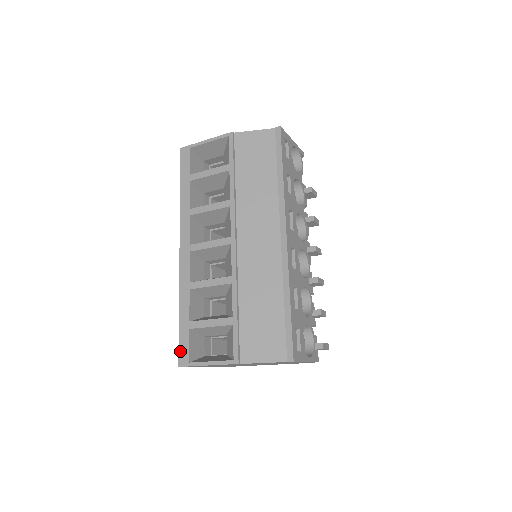
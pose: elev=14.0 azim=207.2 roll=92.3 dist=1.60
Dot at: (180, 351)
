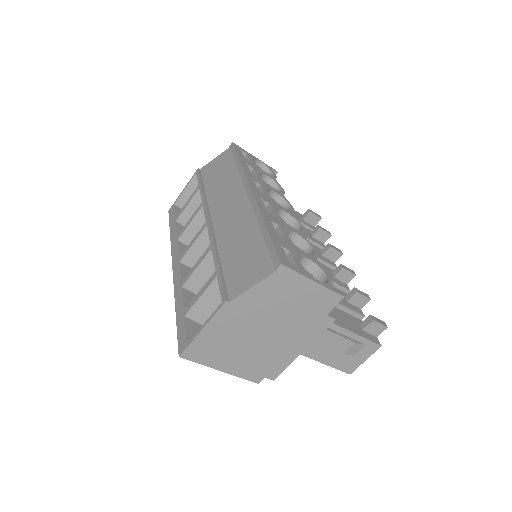
Dot at: (179, 342)
